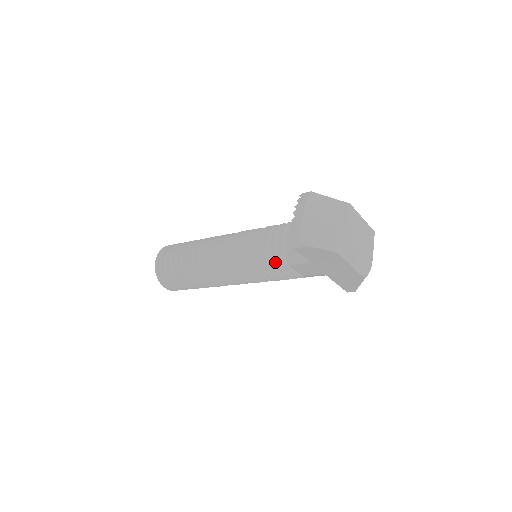
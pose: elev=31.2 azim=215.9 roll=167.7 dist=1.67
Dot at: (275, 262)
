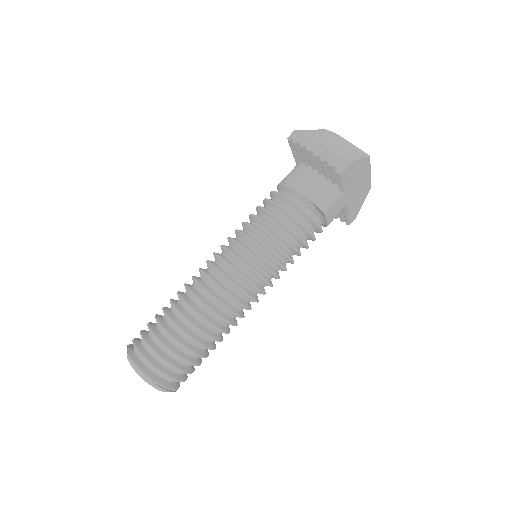
Dot at: (298, 230)
